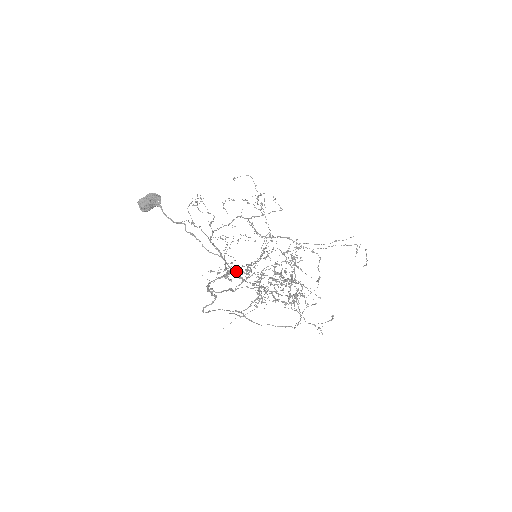
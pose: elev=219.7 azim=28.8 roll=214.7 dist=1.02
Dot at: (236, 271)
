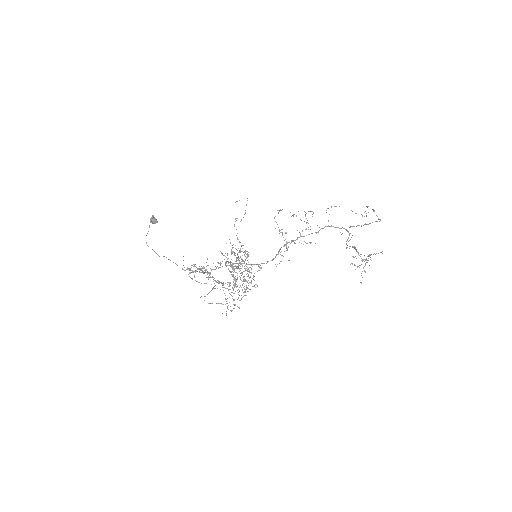
Dot at: (220, 262)
